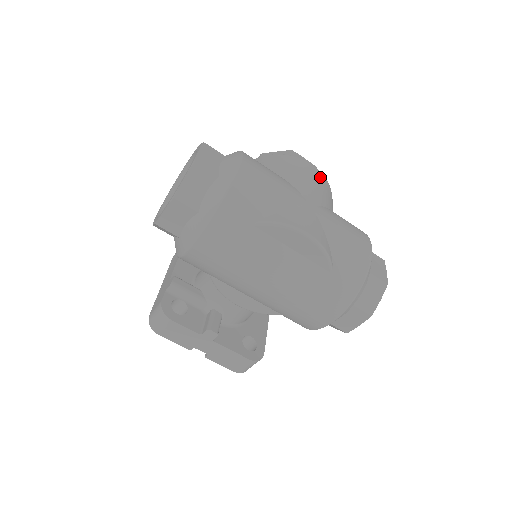
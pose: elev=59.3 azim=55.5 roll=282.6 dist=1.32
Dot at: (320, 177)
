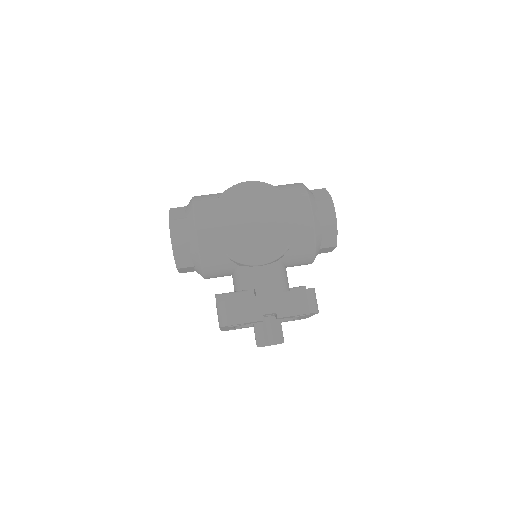
Dot at: occluded
